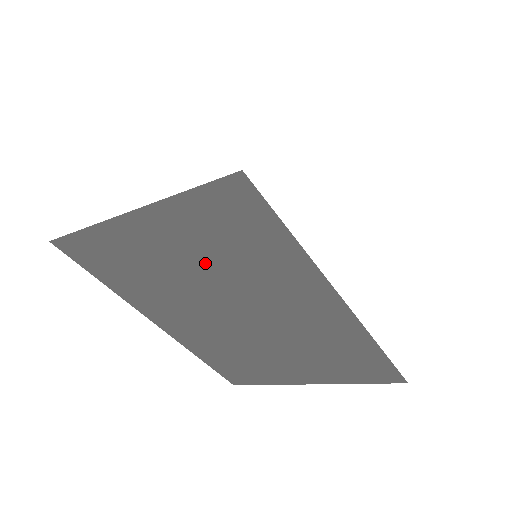
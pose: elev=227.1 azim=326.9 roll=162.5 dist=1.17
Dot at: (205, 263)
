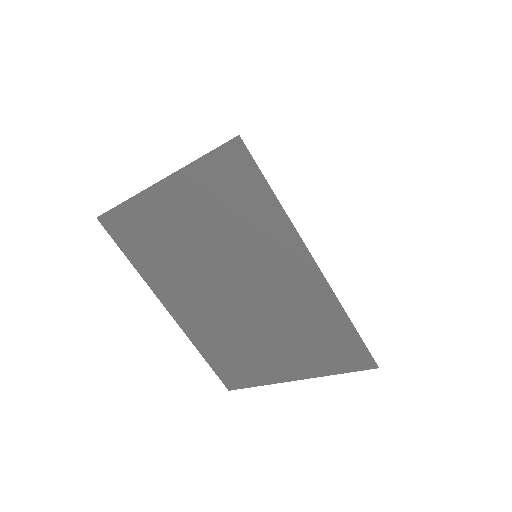
Dot at: (210, 230)
